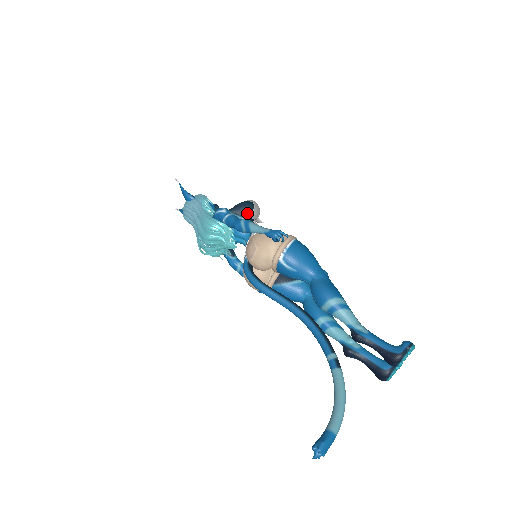
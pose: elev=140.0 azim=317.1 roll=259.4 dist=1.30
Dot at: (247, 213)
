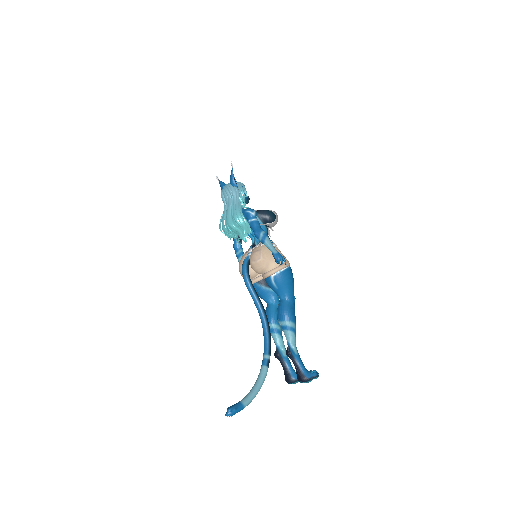
Dot at: (268, 222)
